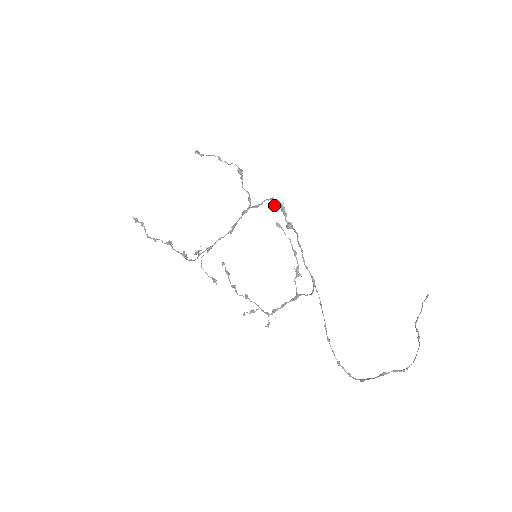
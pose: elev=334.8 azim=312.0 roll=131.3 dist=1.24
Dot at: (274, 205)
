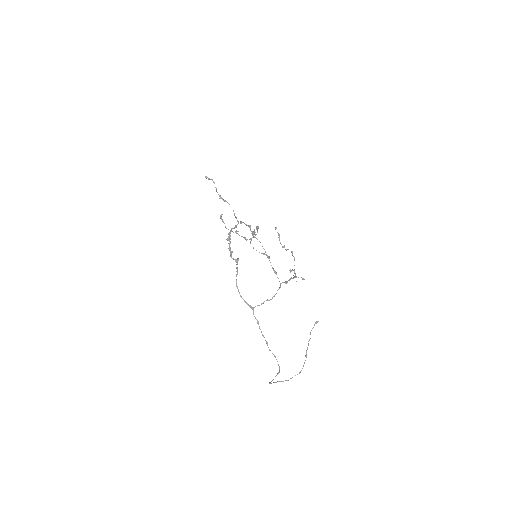
Dot at: (229, 241)
